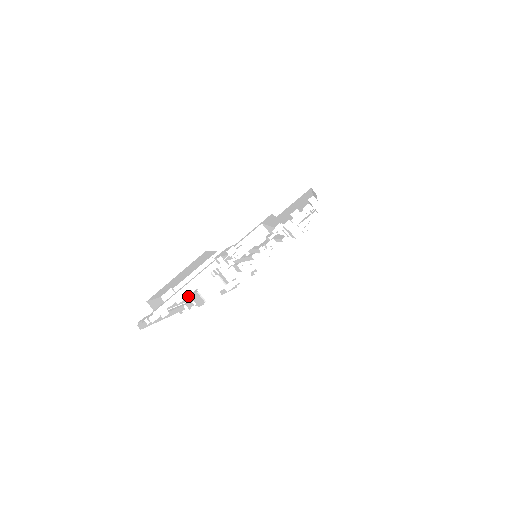
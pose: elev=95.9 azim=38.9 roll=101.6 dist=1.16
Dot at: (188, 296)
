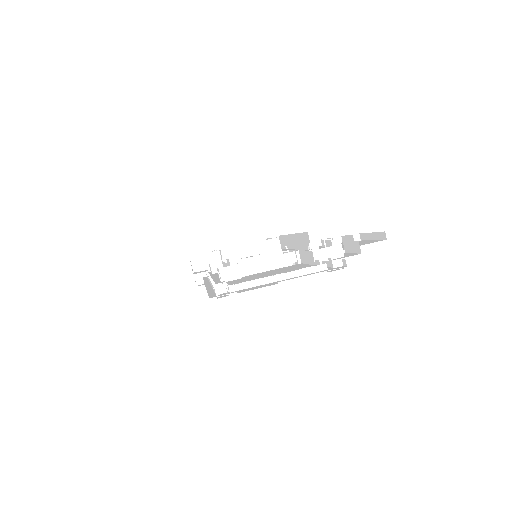
Dot at: occluded
